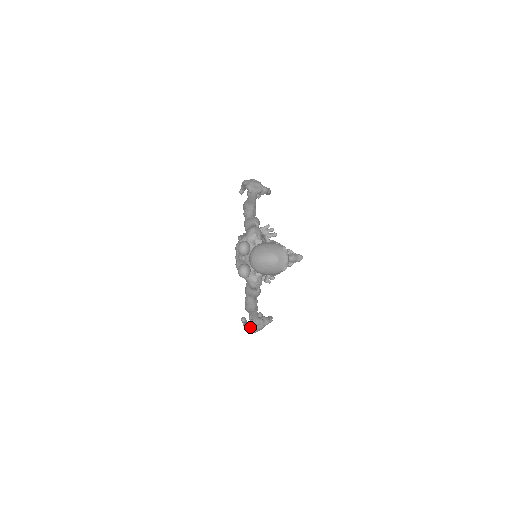
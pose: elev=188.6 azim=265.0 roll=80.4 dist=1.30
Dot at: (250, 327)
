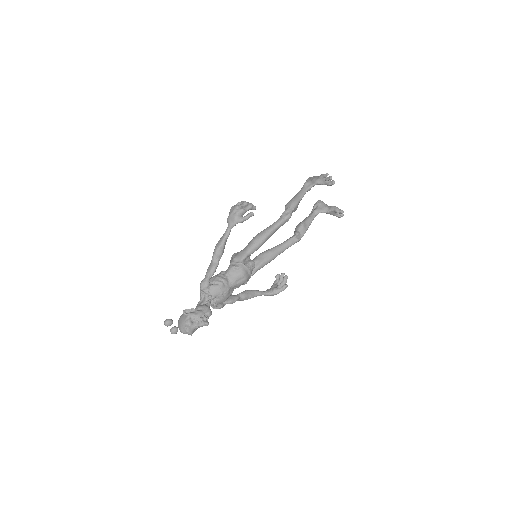
Dot at: occluded
